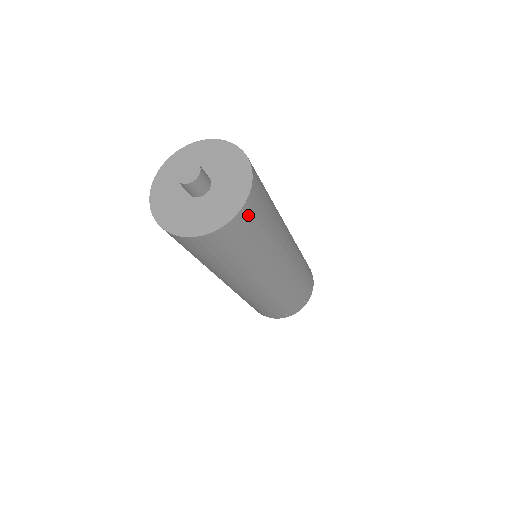
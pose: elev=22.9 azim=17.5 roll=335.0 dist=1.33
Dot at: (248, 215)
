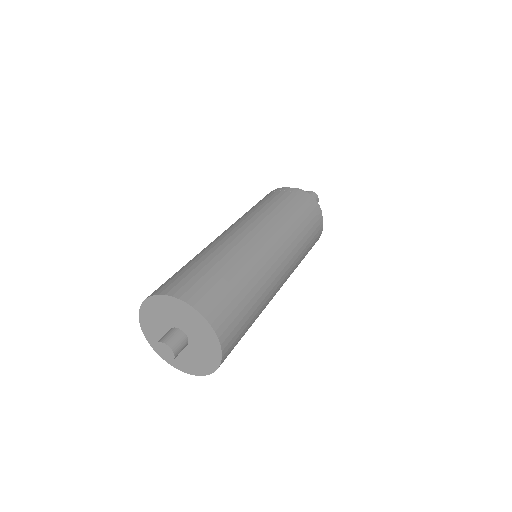
Dot at: occluded
